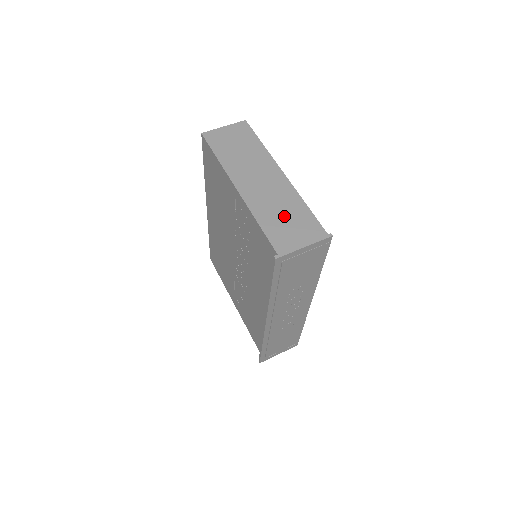
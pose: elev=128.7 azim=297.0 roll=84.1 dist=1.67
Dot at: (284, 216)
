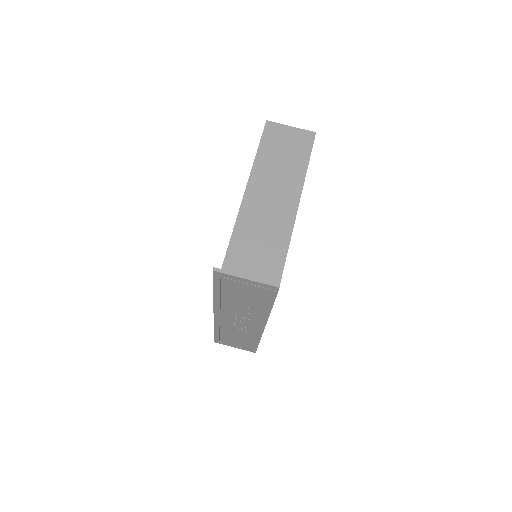
Dot at: (260, 240)
